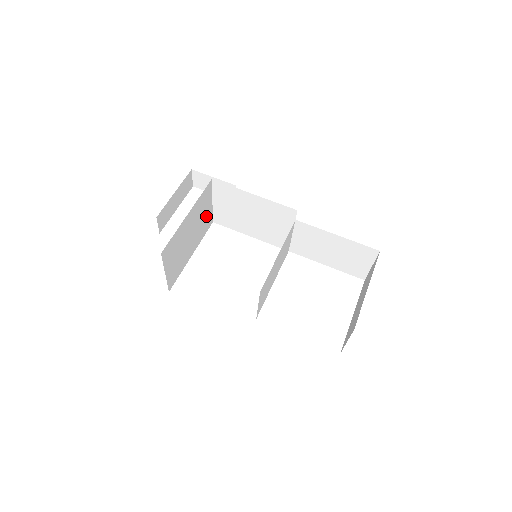
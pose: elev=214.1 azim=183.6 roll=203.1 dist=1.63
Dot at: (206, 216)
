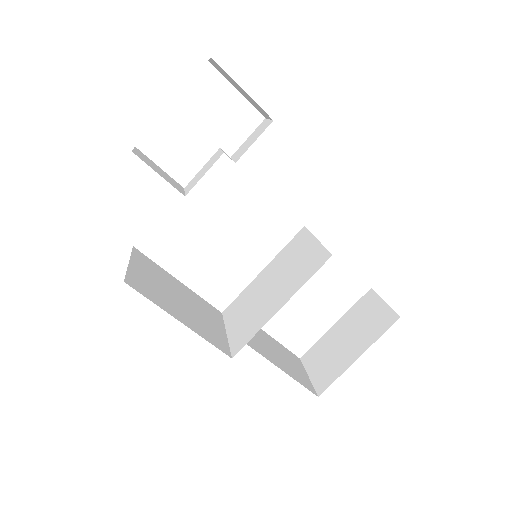
Dot at: (209, 167)
